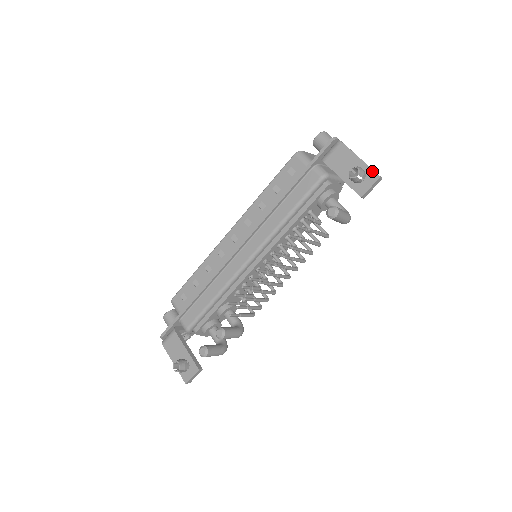
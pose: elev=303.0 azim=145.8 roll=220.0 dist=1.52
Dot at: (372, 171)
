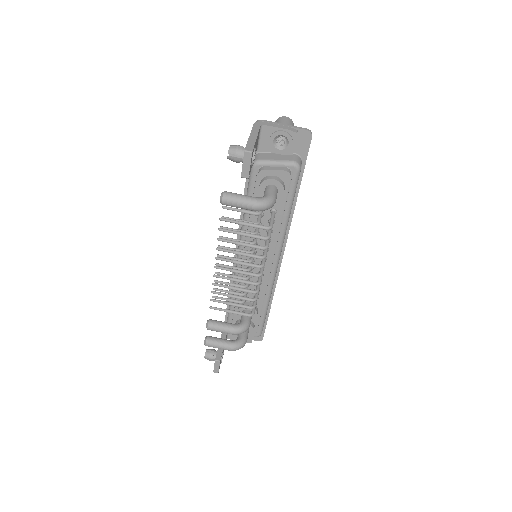
Dot at: (246, 146)
